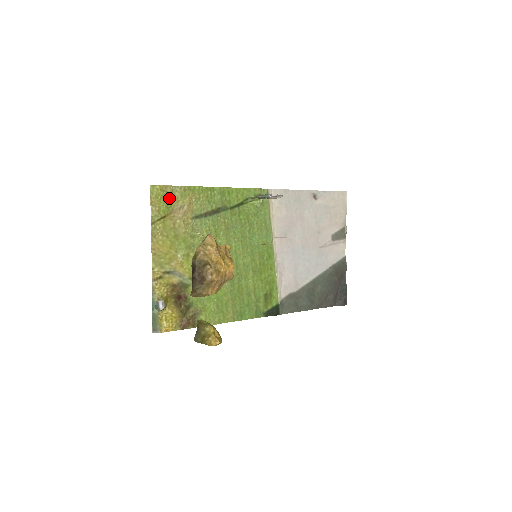
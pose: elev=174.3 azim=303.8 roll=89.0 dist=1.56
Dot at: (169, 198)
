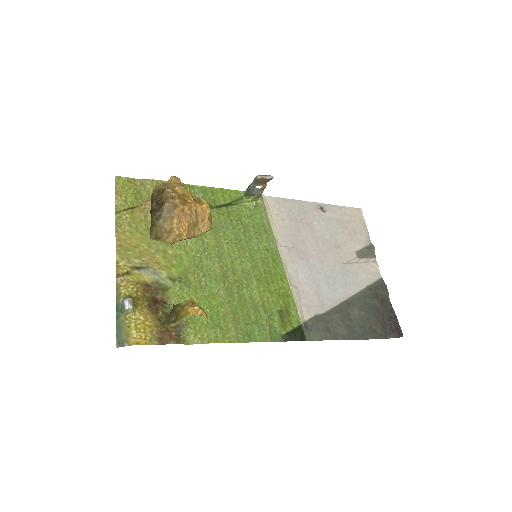
Dot at: (138, 190)
